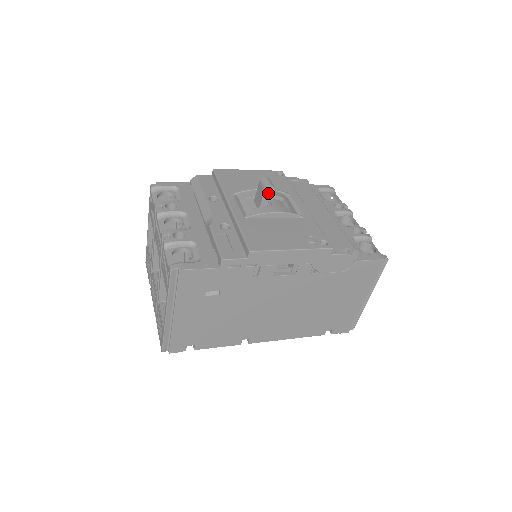
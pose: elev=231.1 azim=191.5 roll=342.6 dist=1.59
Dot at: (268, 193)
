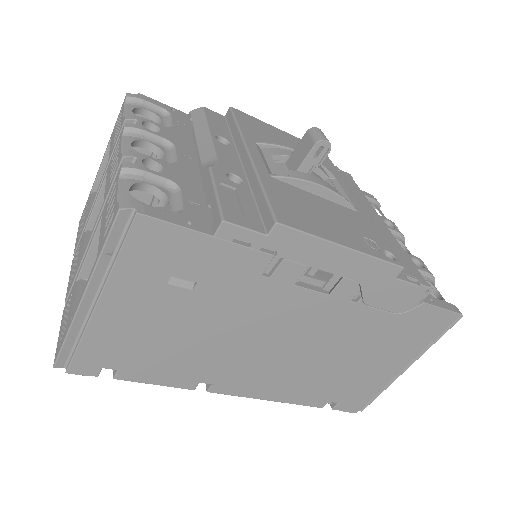
Dot at: (316, 153)
